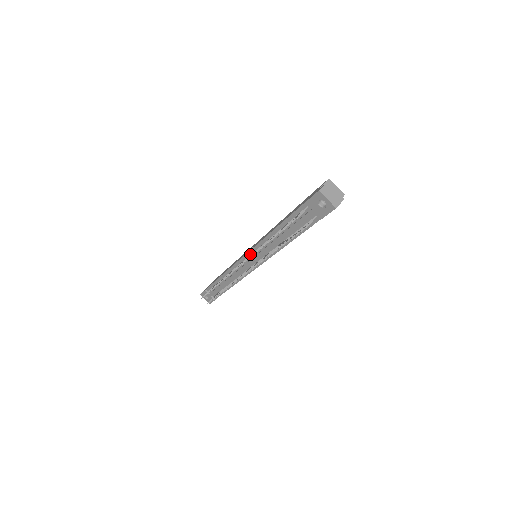
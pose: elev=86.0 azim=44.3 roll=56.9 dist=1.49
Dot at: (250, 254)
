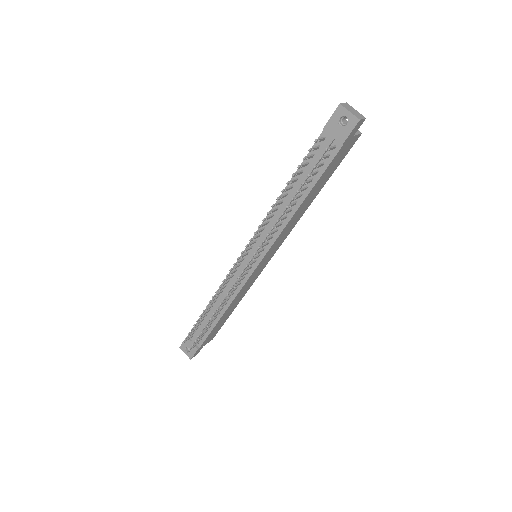
Dot at: (251, 246)
